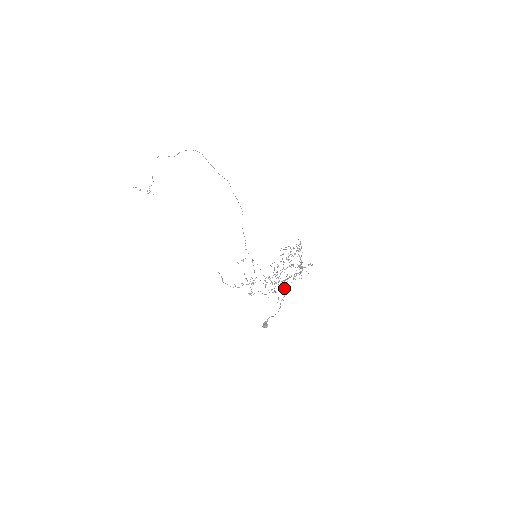
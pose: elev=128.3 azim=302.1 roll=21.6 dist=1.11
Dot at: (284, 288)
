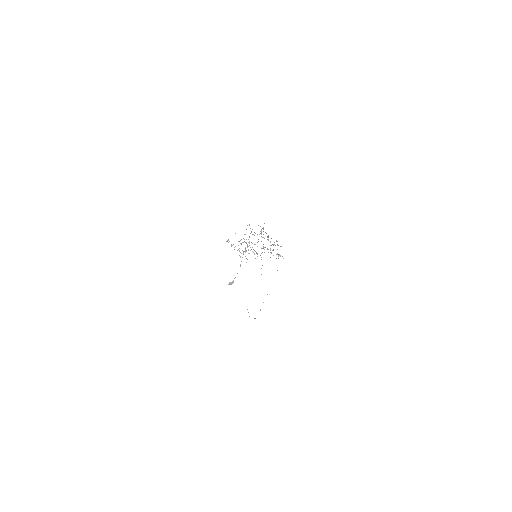
Dot at: (249, 241)
